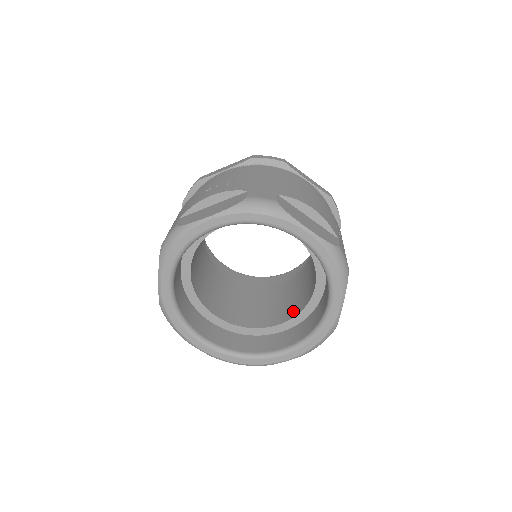
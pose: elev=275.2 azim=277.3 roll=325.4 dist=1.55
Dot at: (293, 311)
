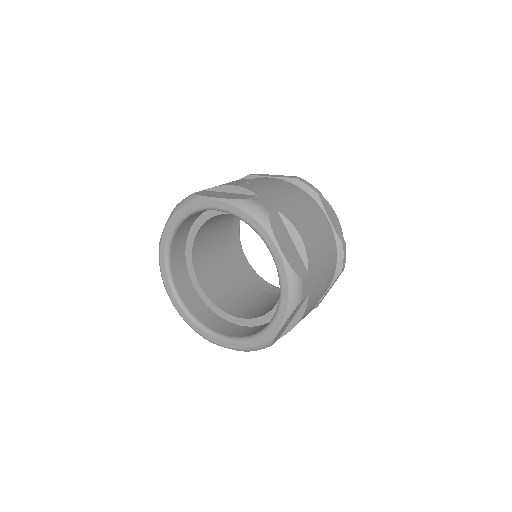
Dot at: (256, 314)
